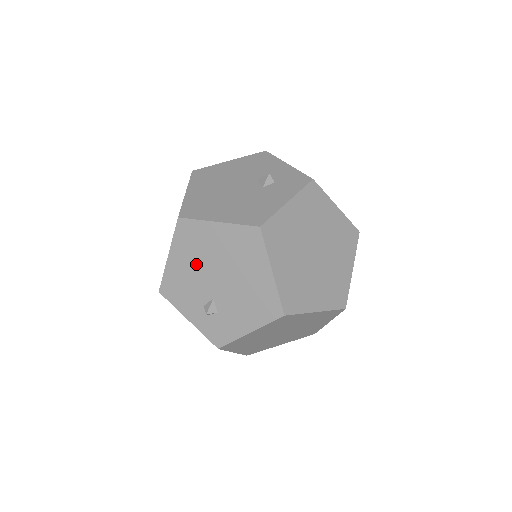
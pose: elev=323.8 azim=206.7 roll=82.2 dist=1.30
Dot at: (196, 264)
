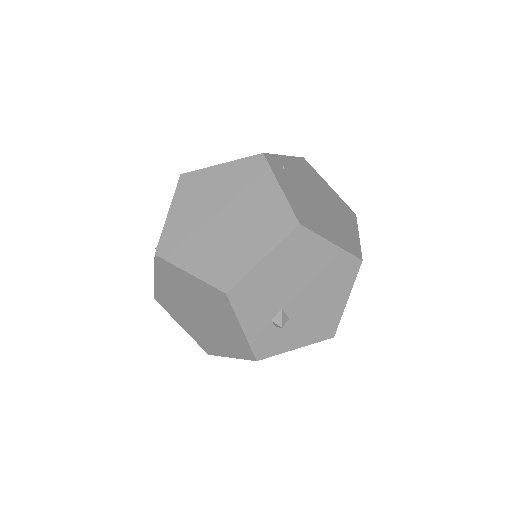
Dot at: occluded
